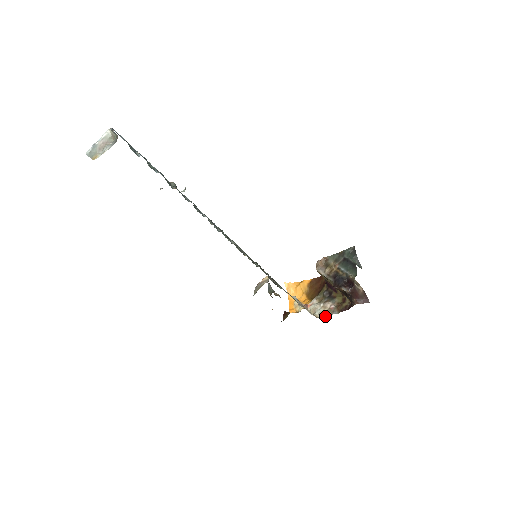
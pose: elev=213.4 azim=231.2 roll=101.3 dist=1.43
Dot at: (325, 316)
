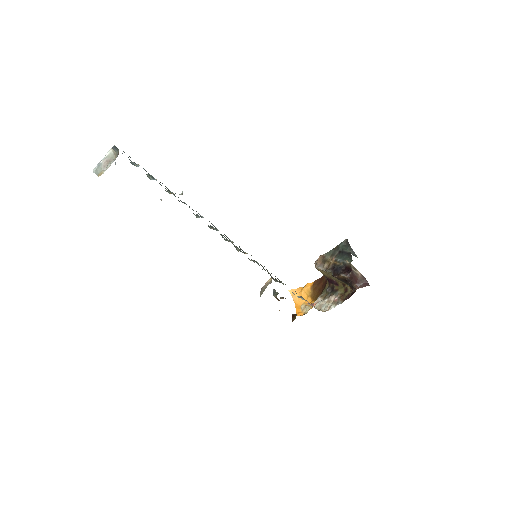
Dot at: (331, 308)
